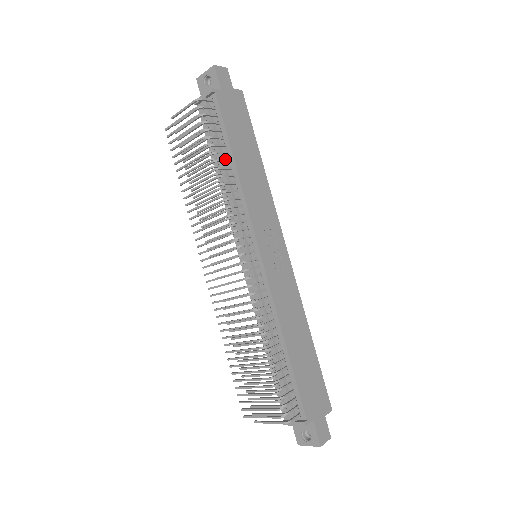
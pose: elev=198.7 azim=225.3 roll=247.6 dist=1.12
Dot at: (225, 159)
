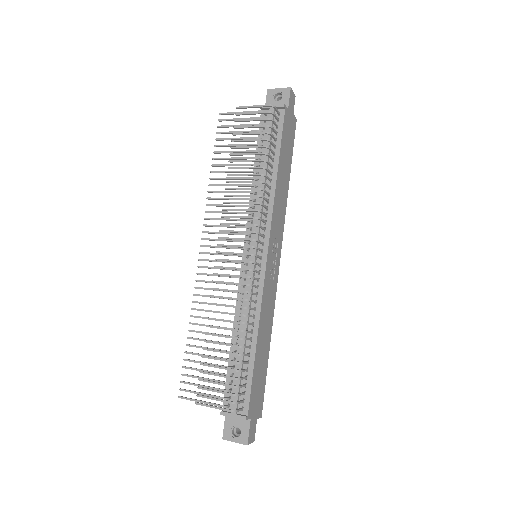
Dot at: (271, 164)
